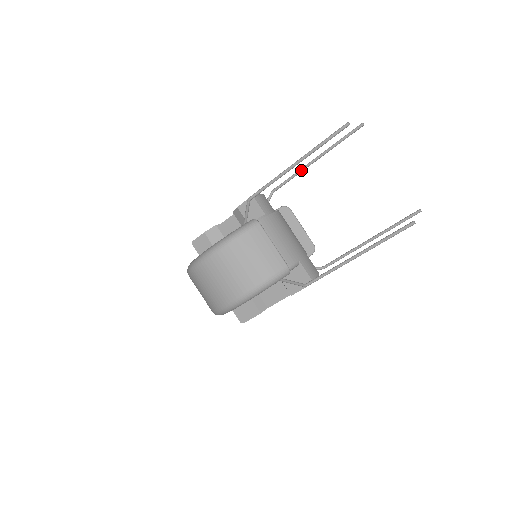
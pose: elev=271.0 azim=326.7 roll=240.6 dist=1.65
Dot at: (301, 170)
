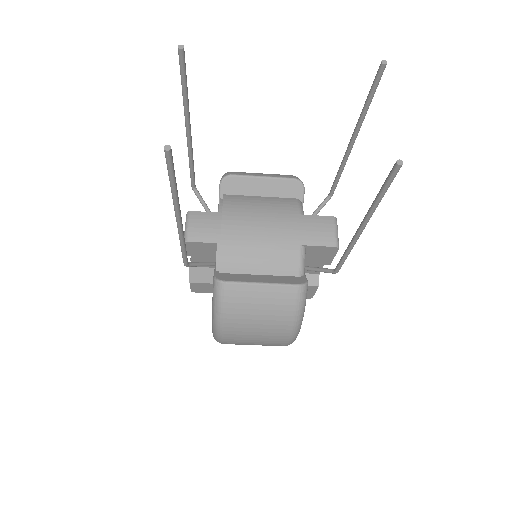
Dot at: (190, 152)
